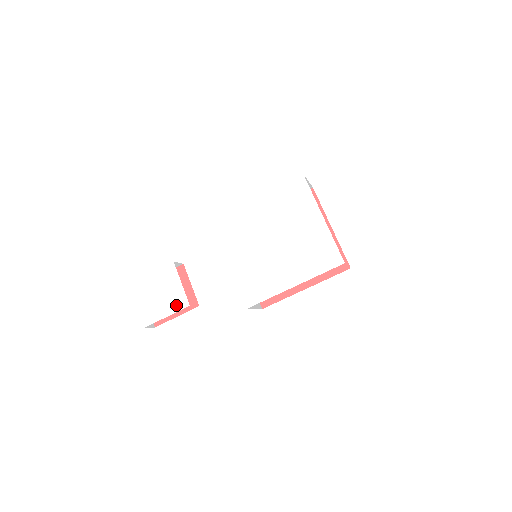
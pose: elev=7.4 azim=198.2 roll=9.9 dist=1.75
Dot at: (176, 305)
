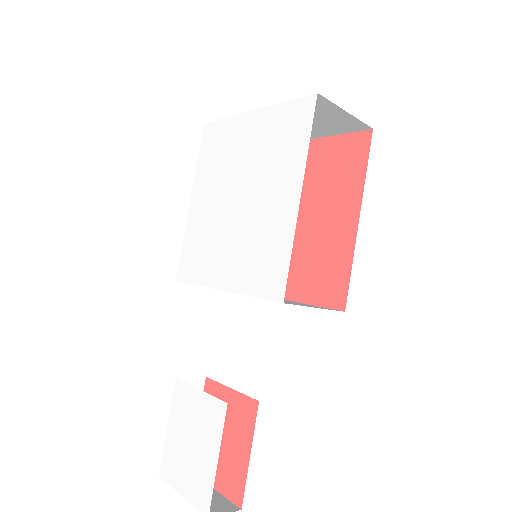
Dot at: (214, 426)
